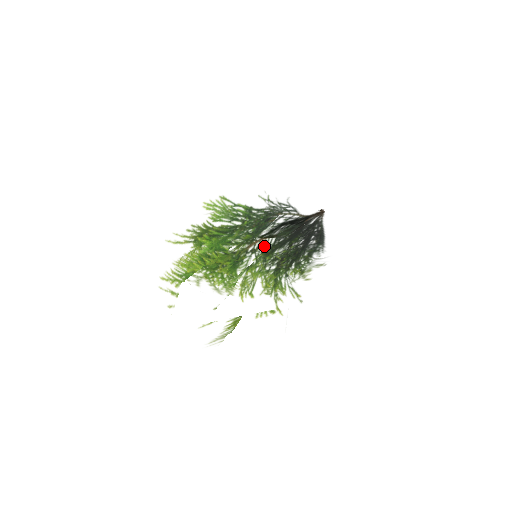
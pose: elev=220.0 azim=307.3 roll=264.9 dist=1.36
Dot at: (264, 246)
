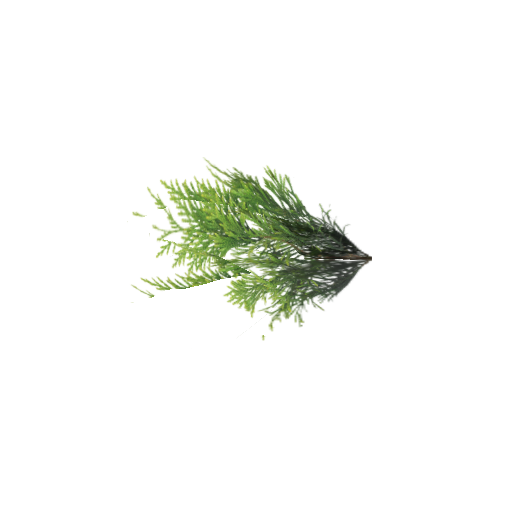
Dot at: (342, 212)
